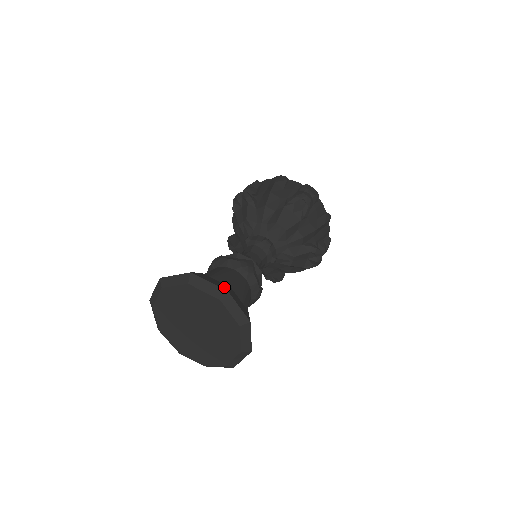
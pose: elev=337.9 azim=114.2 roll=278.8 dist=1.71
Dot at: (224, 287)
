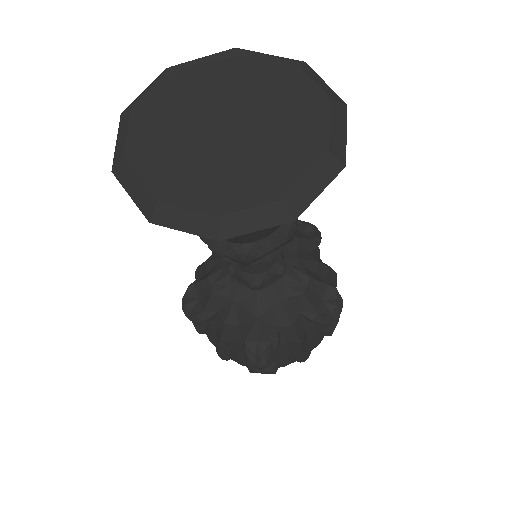
Dot at: occluded
